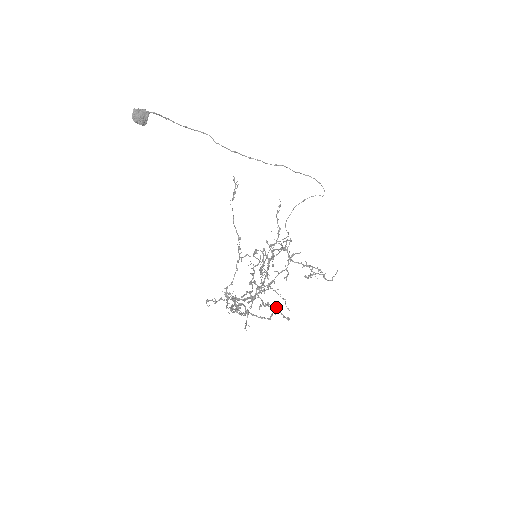
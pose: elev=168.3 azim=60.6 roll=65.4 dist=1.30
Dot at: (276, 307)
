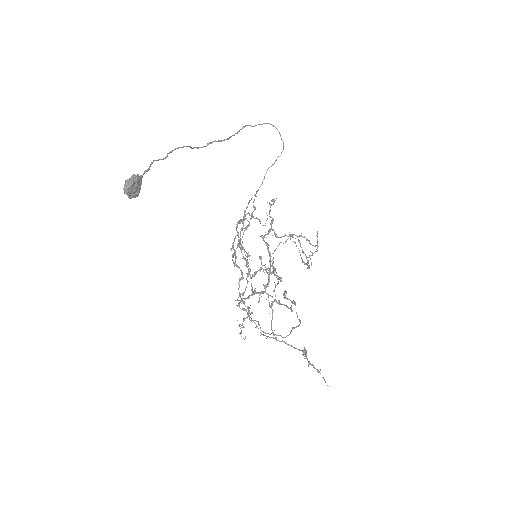
Dot at: occluded
